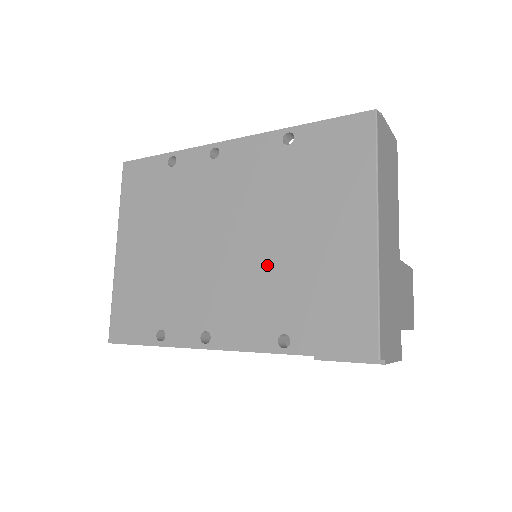
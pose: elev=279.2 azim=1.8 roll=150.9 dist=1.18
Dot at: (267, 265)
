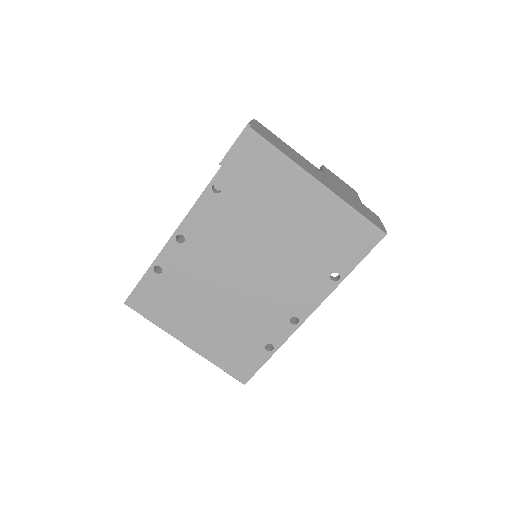
Dot at: (284, 257)
